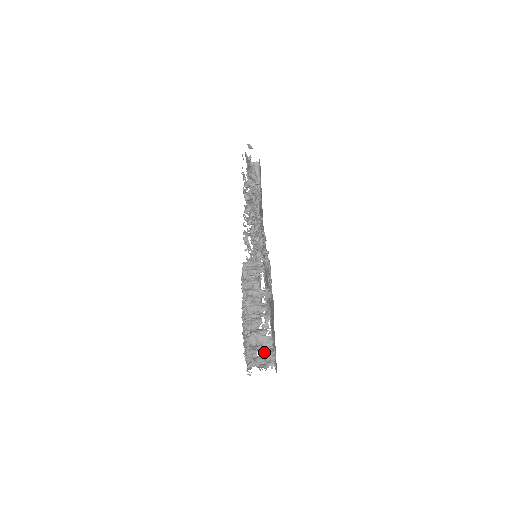
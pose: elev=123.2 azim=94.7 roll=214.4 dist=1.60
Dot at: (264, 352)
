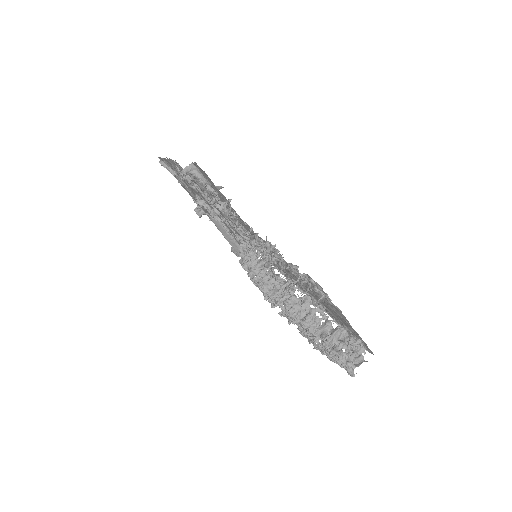
Dot at: (348, 346)
